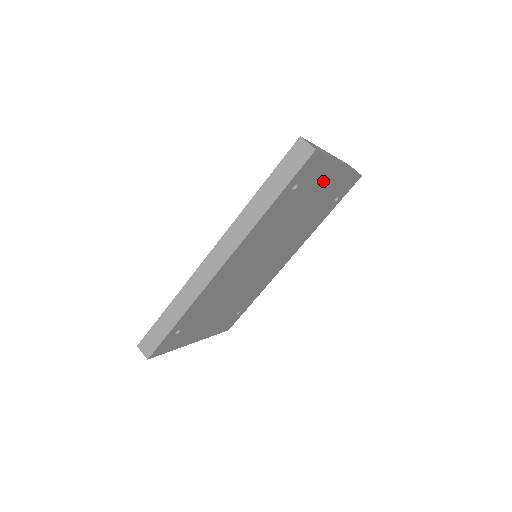
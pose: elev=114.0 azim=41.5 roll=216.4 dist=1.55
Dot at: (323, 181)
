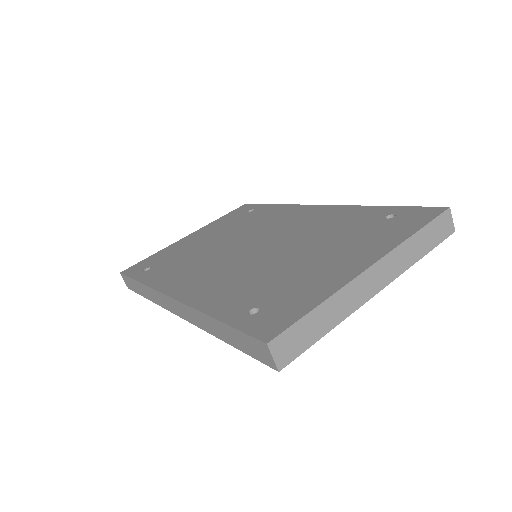
Dot at: occluded
